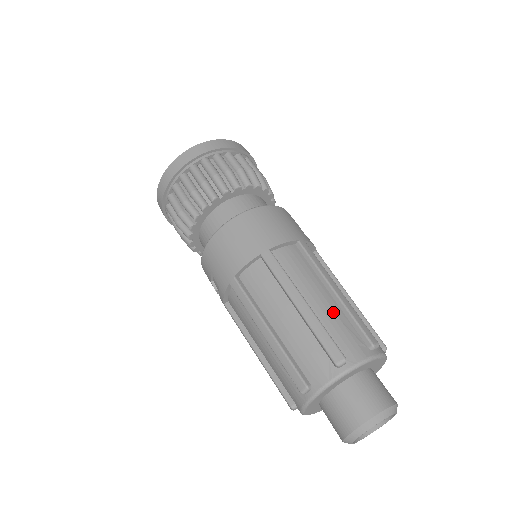
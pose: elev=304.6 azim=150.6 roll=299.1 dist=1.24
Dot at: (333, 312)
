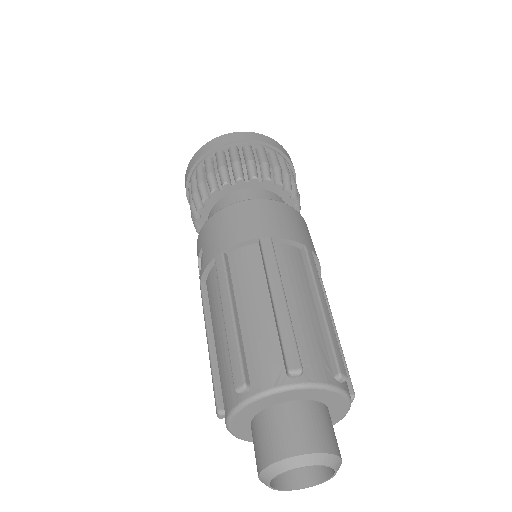
Dot at: (310, 323)
